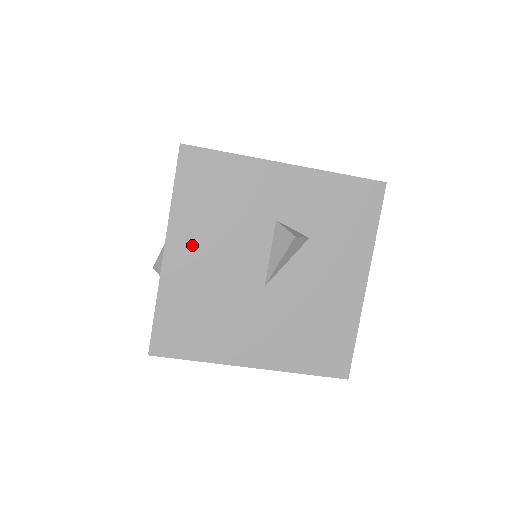
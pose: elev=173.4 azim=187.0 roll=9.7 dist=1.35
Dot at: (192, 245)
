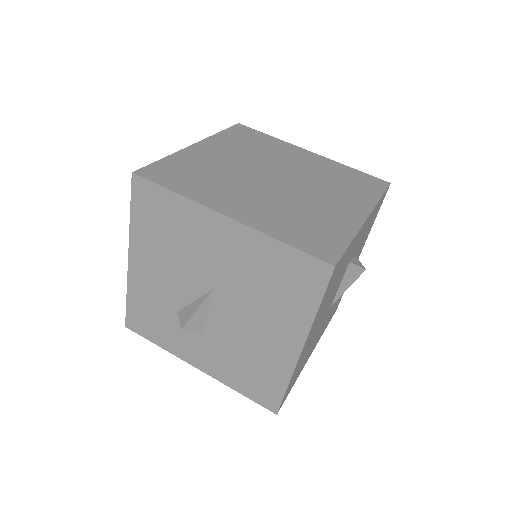
Dot at: (314, 328)
